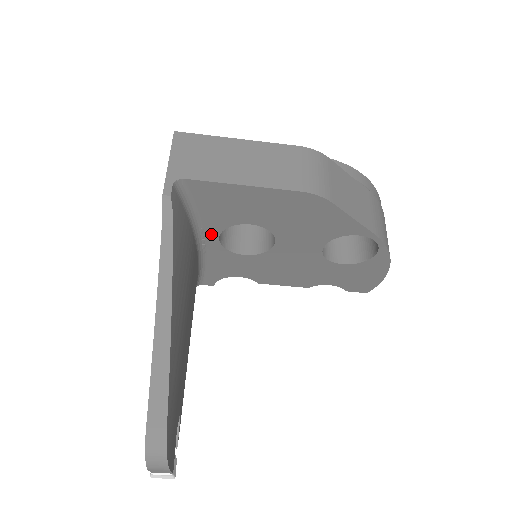
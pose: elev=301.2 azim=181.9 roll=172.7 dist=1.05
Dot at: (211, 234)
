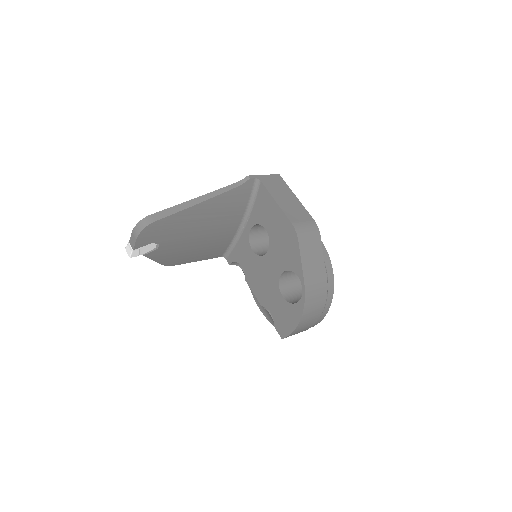
Dot at: (250, 223)
